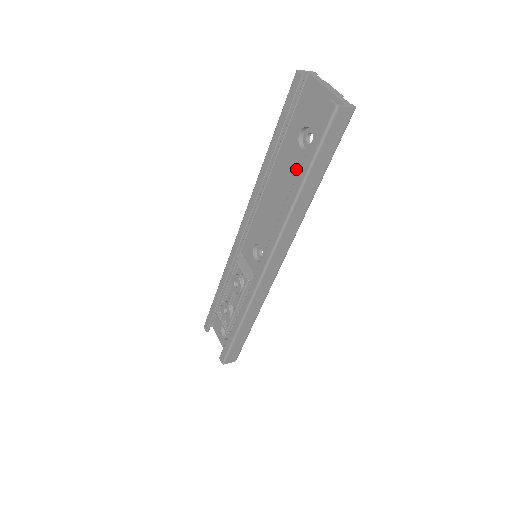
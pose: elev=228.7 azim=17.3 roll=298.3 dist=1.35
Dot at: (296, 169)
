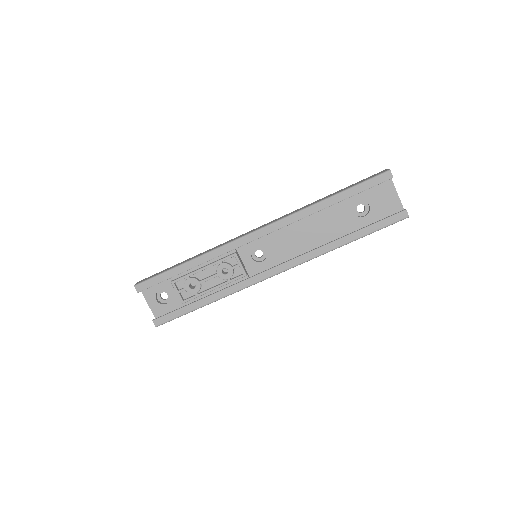
Dot at: (341, 222)
